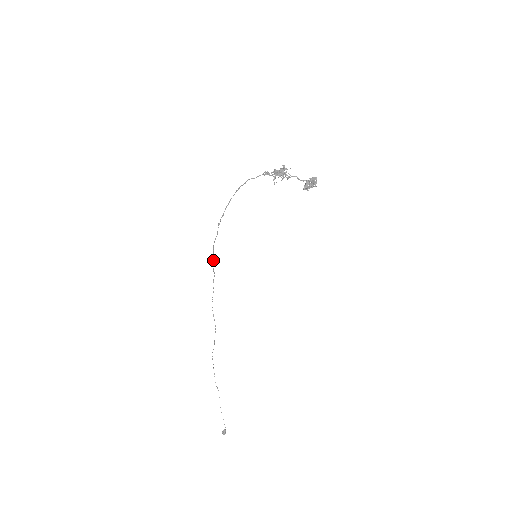
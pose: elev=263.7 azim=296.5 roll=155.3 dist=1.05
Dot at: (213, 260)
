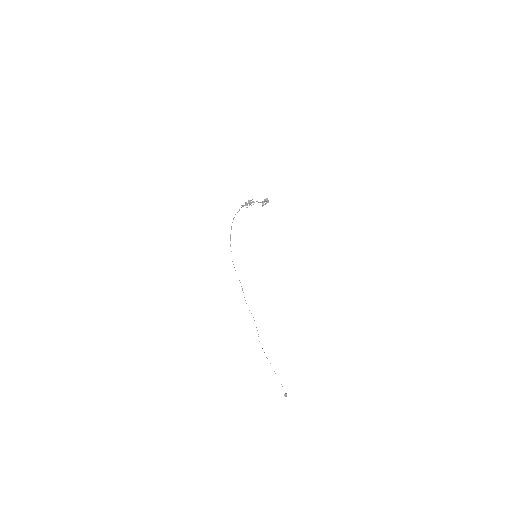
Dot at: occluded
